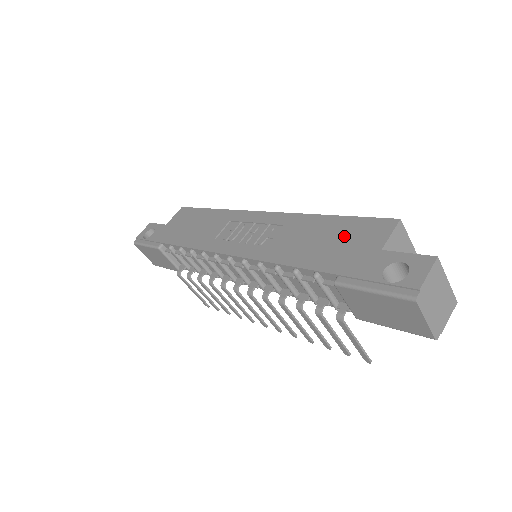
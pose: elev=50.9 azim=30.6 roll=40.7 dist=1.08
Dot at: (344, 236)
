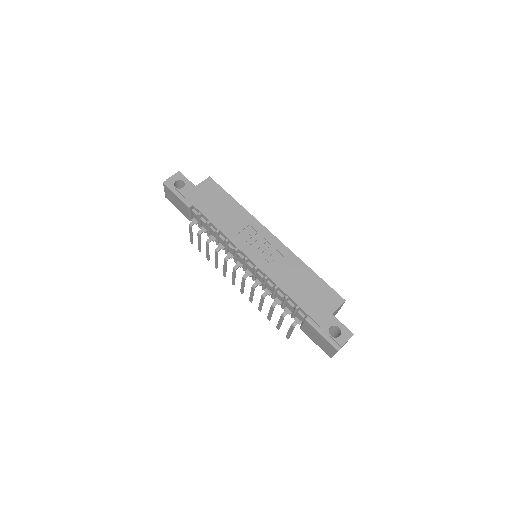
Dot at: (317, 292)
